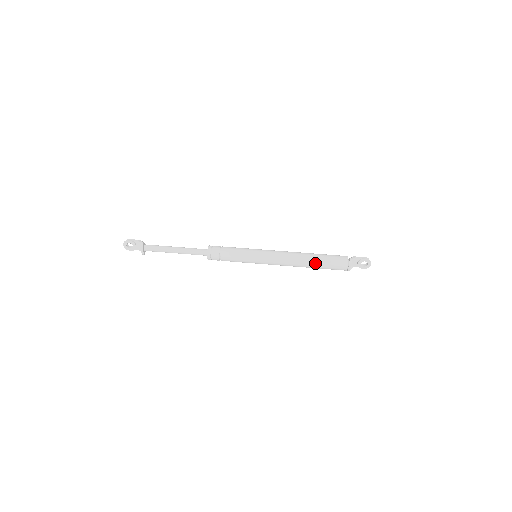
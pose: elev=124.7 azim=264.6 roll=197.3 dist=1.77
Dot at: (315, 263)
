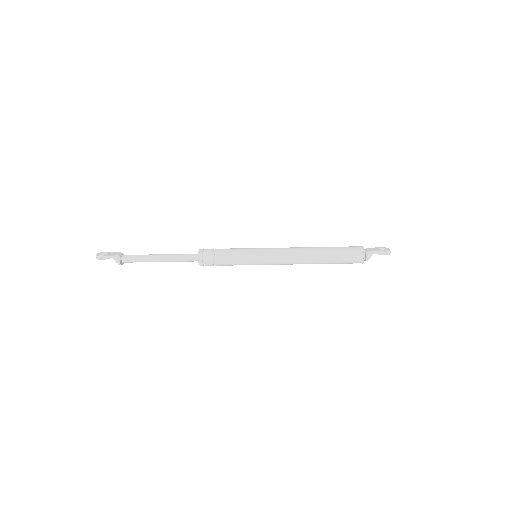
Dot at: occluded
